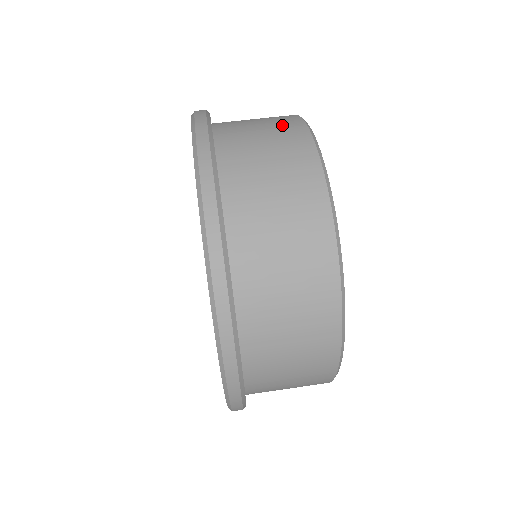
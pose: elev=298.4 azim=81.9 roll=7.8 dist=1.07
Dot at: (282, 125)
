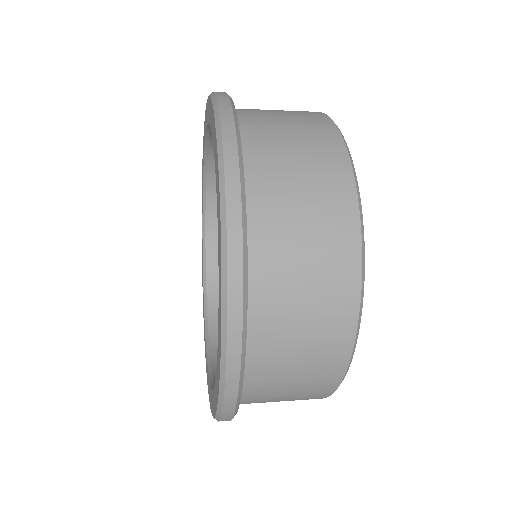
Dot at: occluded
